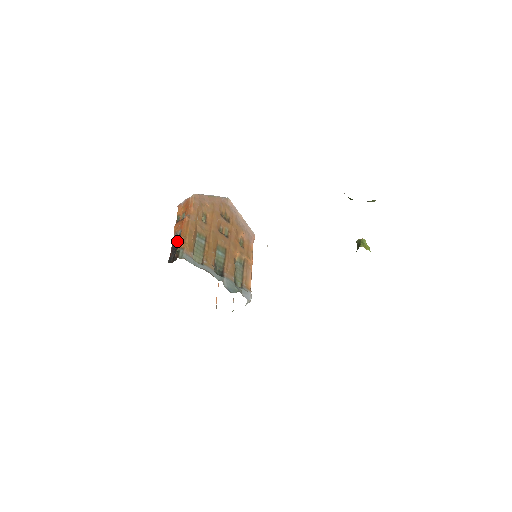
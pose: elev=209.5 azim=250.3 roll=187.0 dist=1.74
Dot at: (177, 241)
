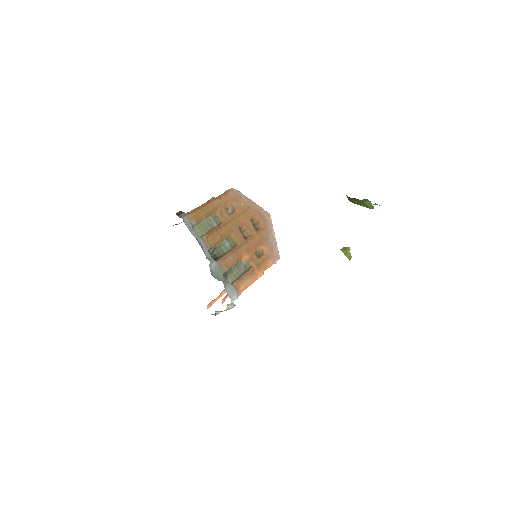
Dot at: occluded
